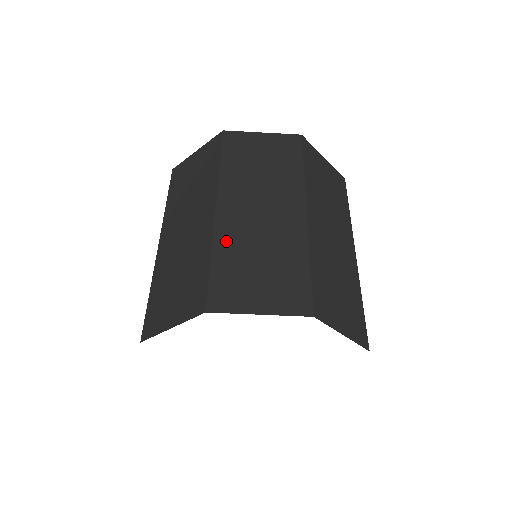
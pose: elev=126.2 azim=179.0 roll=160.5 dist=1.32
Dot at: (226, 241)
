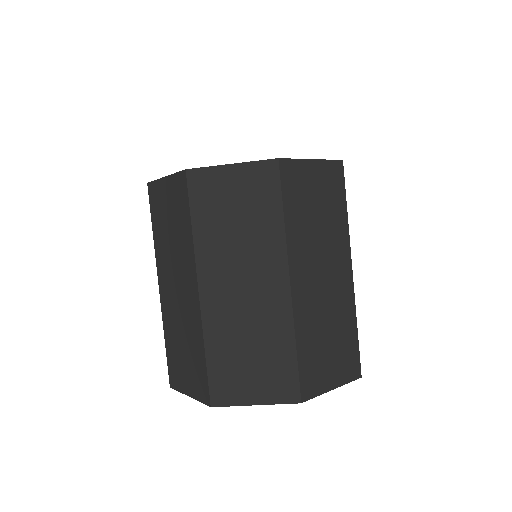
Dot at: (304, 324)
